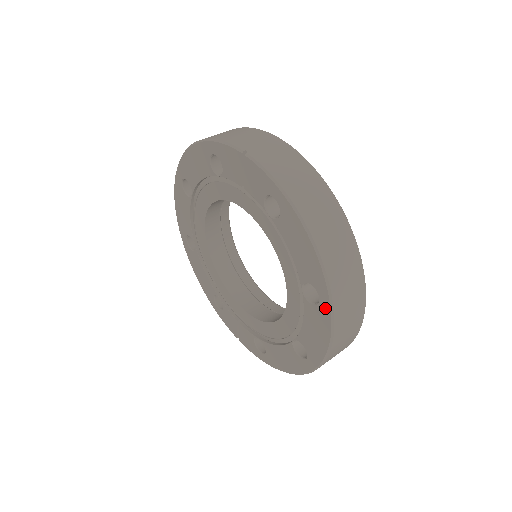
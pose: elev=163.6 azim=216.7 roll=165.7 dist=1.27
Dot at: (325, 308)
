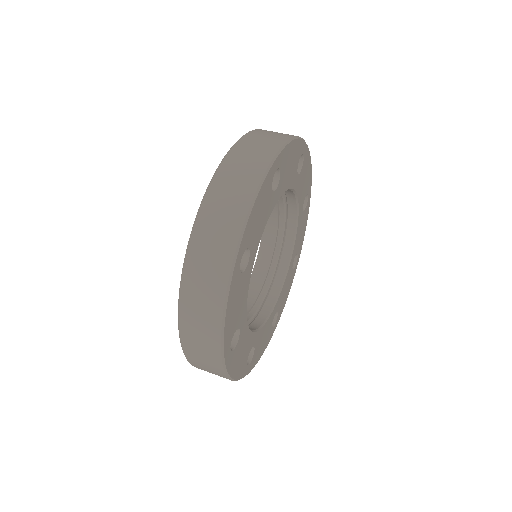
Dot at: occluded
